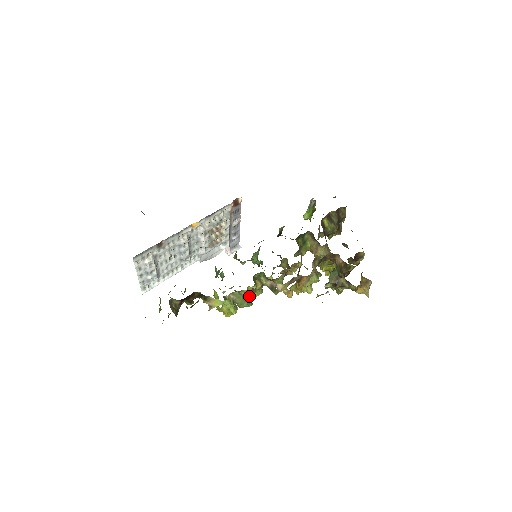
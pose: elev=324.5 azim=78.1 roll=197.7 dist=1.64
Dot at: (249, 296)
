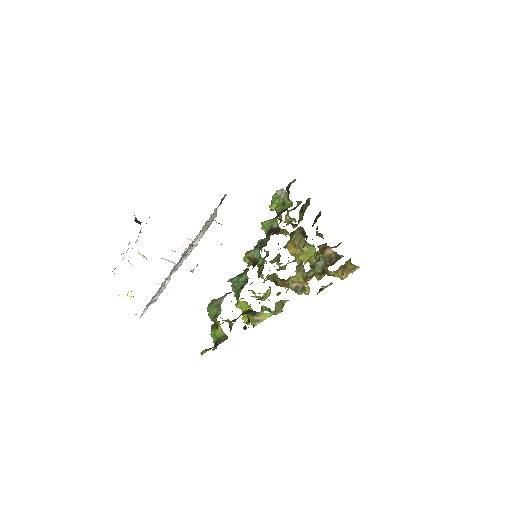
Dot at: occluded
